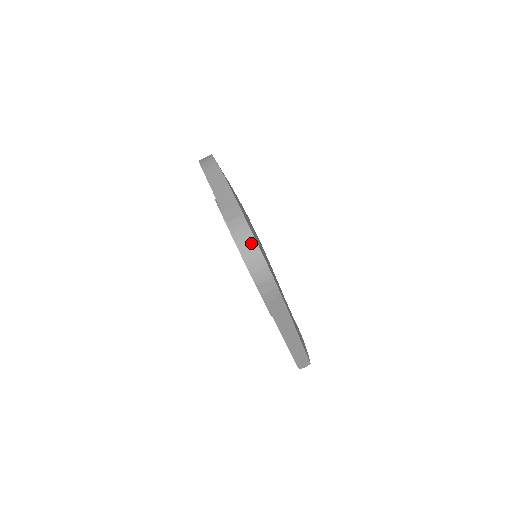
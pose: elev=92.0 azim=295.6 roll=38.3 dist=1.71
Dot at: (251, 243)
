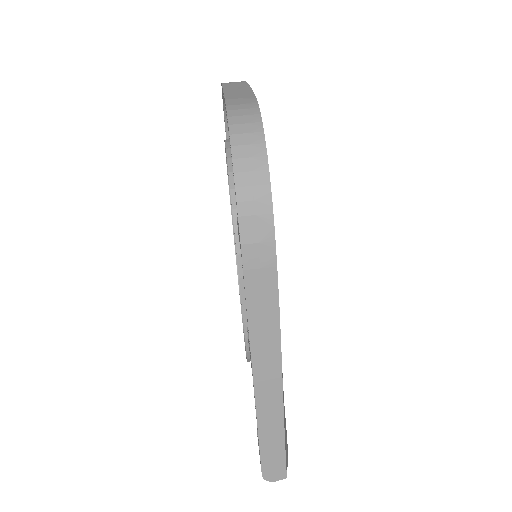
Dot at: (254, 135)
